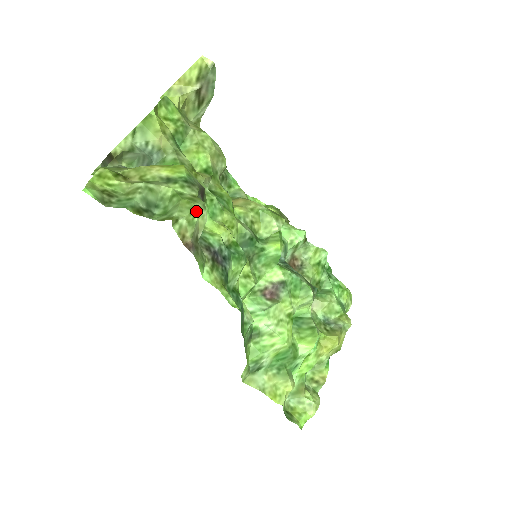
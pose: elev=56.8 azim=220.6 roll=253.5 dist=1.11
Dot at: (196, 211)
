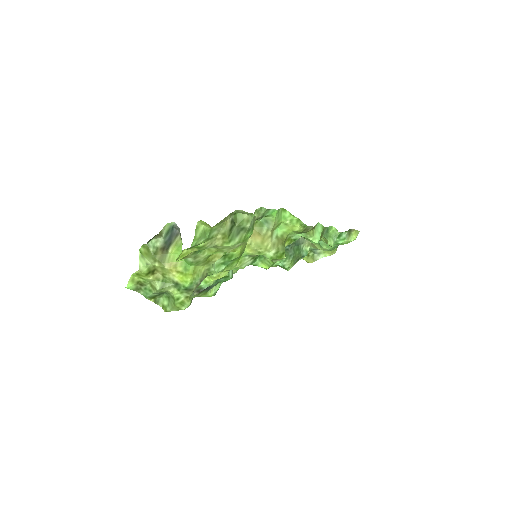
Dot at: occluded
